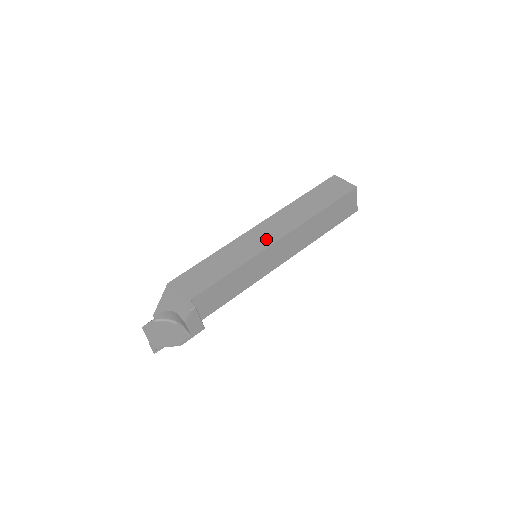
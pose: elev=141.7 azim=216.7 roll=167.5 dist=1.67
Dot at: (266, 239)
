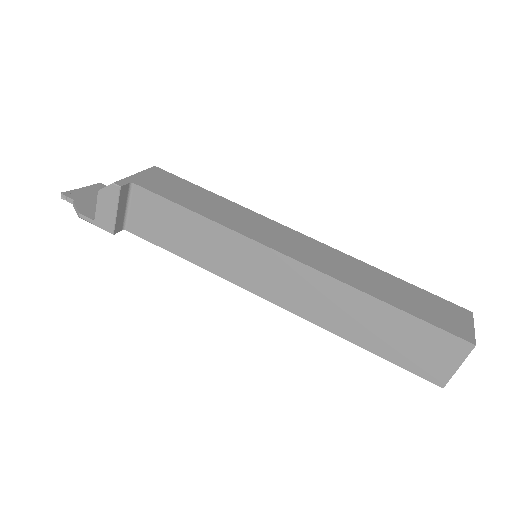
Dot at: (281, 243)
